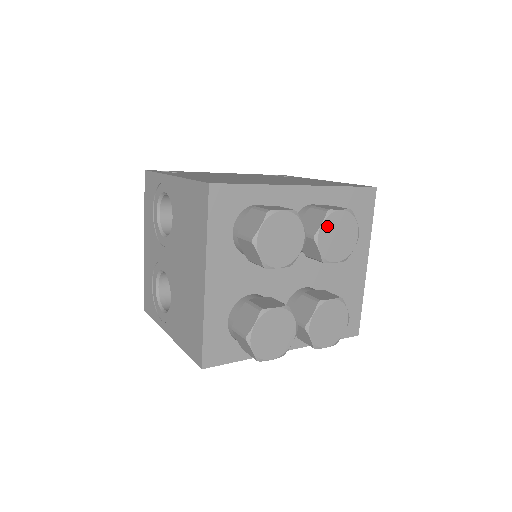
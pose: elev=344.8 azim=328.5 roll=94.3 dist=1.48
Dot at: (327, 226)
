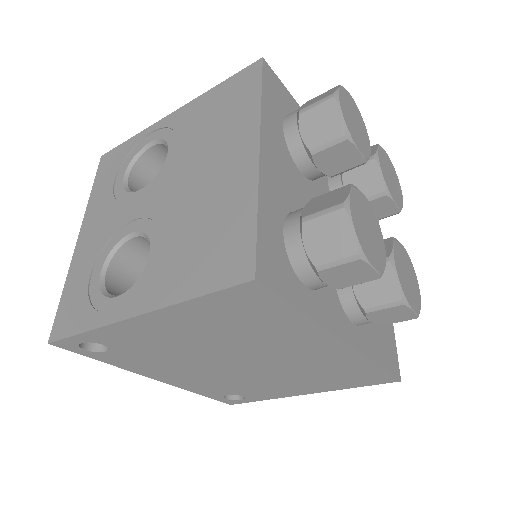
Dot at: (382, 156)
